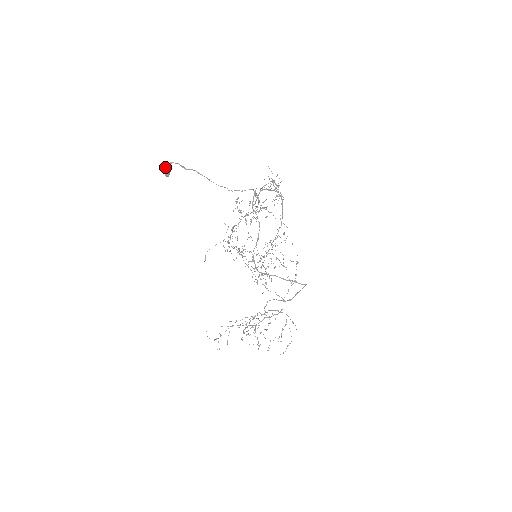
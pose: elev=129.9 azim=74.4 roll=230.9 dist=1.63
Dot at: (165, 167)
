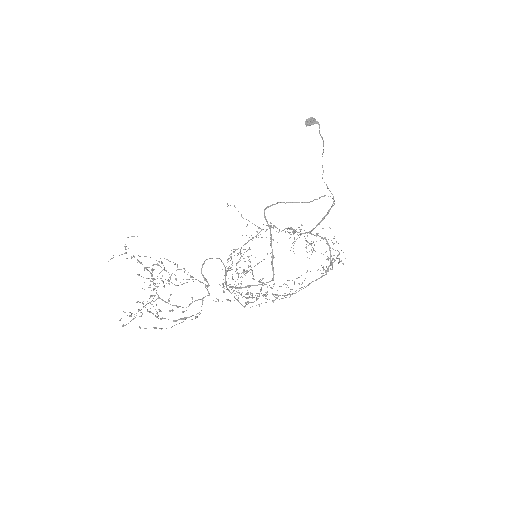
Dot at: (312, 120)
